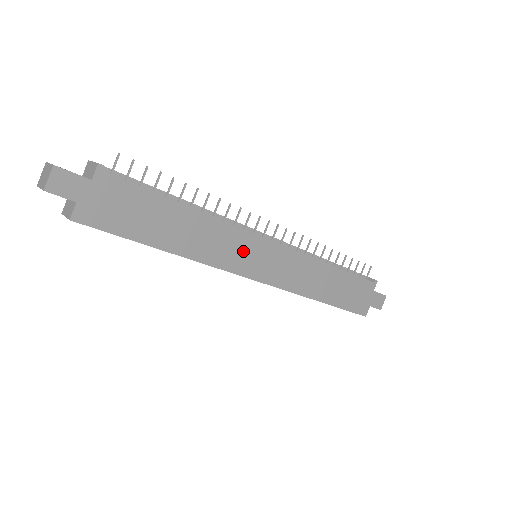
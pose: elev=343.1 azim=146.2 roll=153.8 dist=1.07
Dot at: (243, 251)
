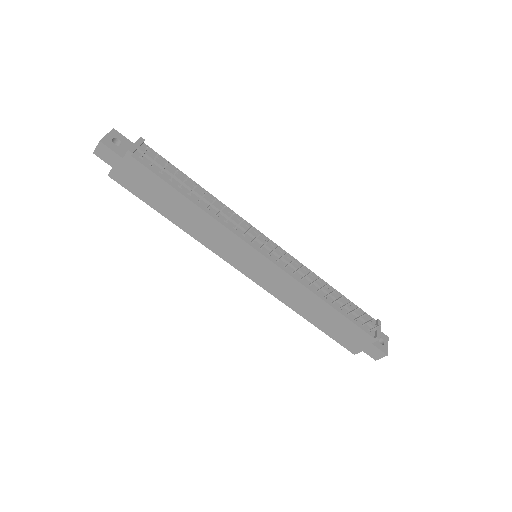
Dot at: (235, 250)
